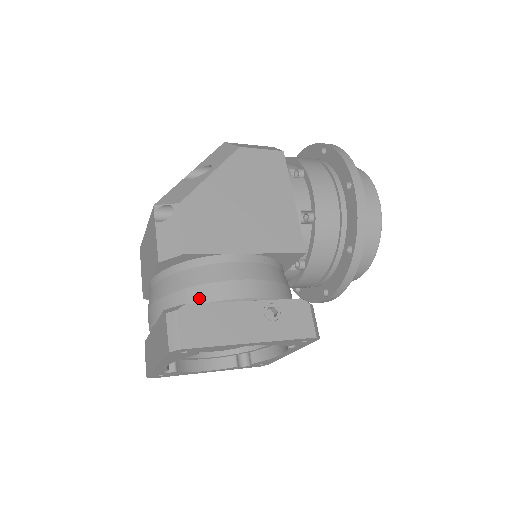
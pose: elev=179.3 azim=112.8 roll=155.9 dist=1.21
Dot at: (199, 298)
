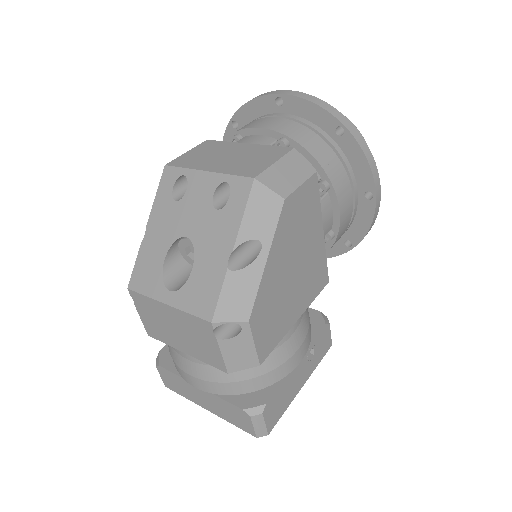
Dot at: (267, 383)
